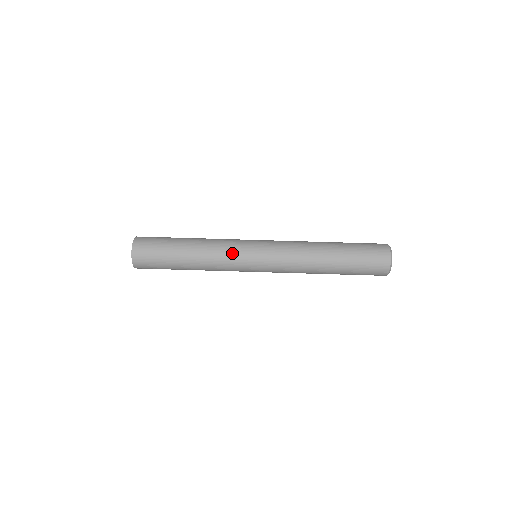
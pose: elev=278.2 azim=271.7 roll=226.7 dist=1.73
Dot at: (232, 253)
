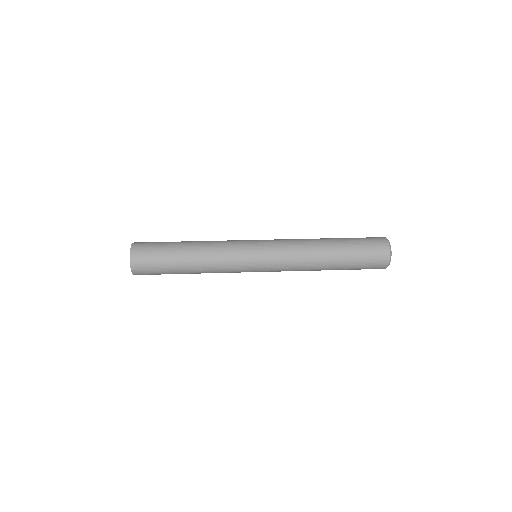
Dot at: occluded
